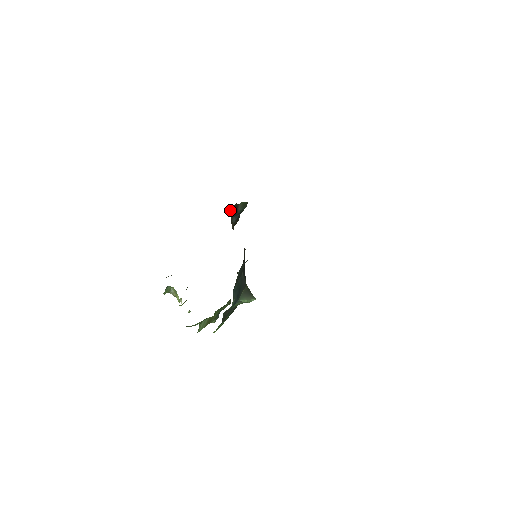
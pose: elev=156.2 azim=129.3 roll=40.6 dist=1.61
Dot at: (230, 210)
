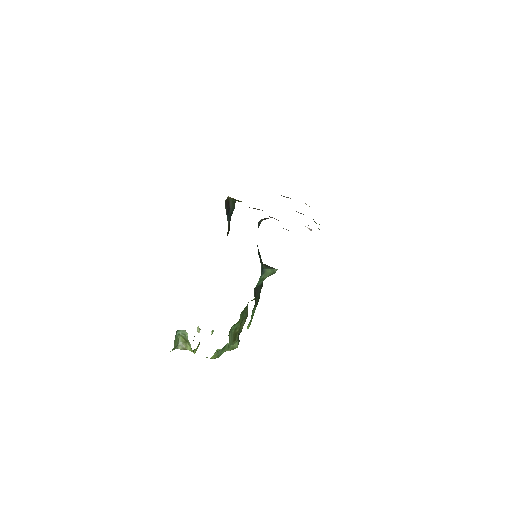
Dot at: (225, 205)
